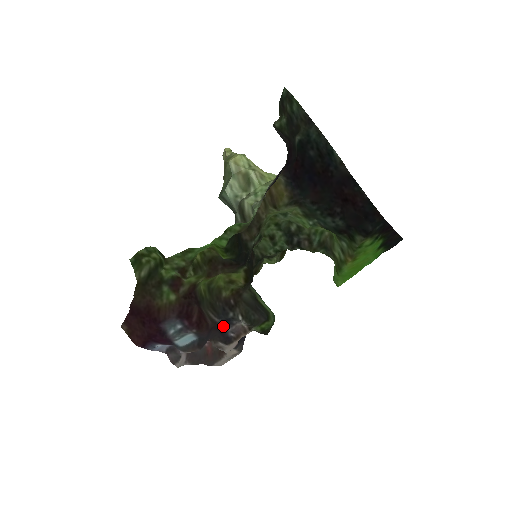
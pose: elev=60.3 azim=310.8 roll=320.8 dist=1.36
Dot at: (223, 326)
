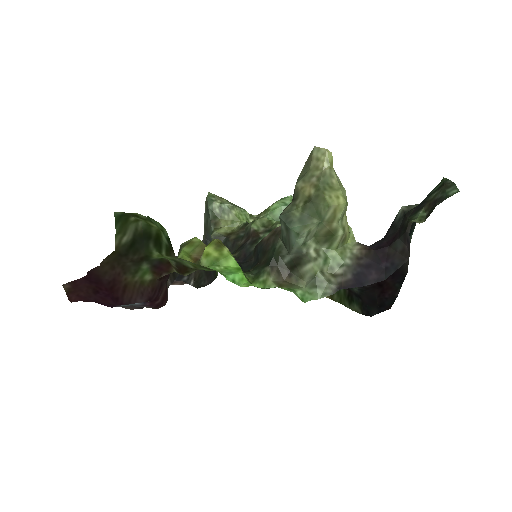
Dot at: occluded
